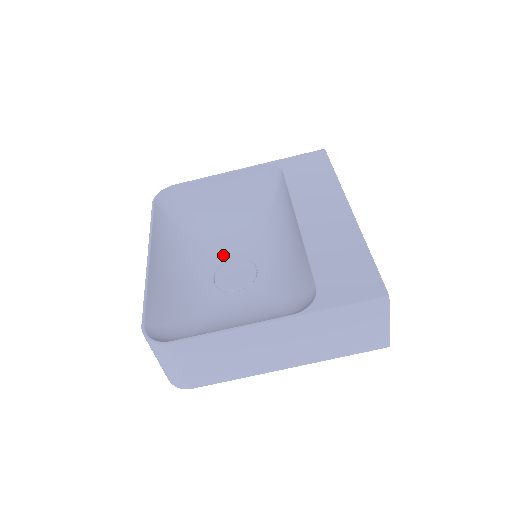
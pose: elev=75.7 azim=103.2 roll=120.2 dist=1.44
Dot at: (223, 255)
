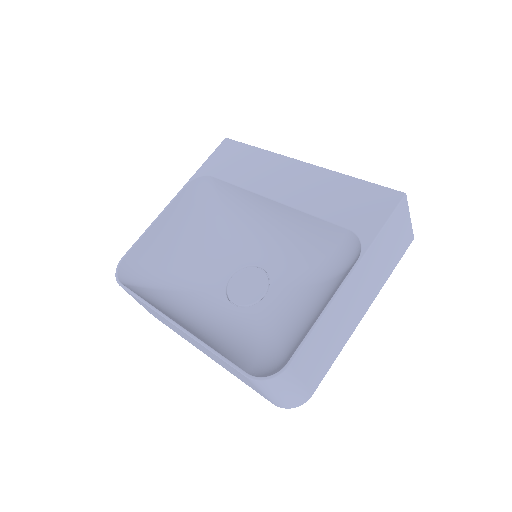
Dot at: (219, 281)
